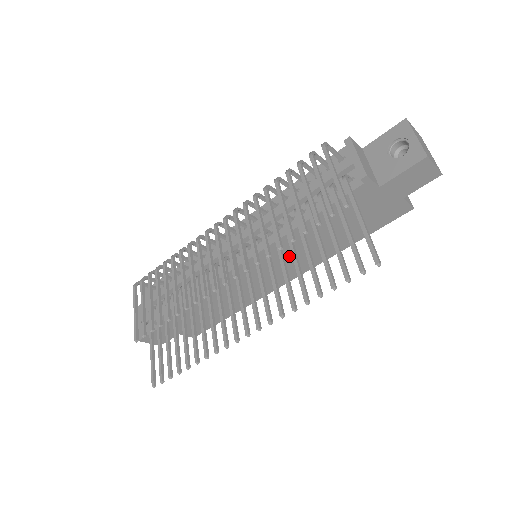
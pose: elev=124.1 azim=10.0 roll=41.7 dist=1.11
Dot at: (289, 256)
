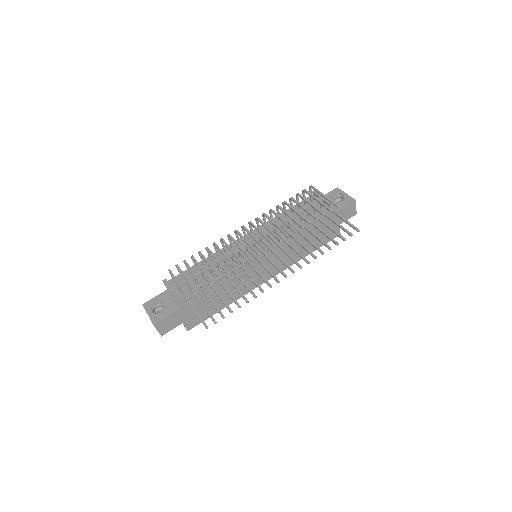
Dot at: (280, 254)
